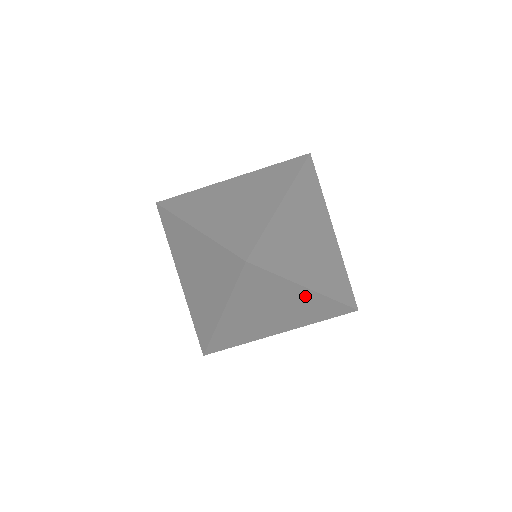
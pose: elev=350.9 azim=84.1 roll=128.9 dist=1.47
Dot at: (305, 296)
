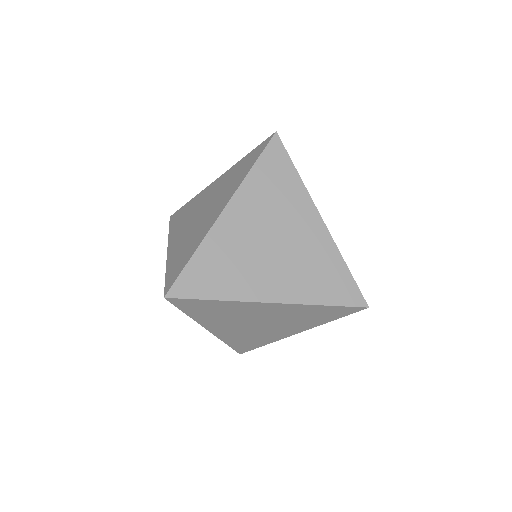
Dot at: (275, 308)
